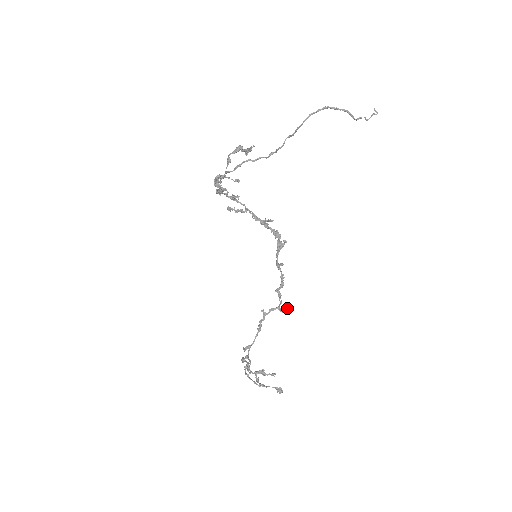
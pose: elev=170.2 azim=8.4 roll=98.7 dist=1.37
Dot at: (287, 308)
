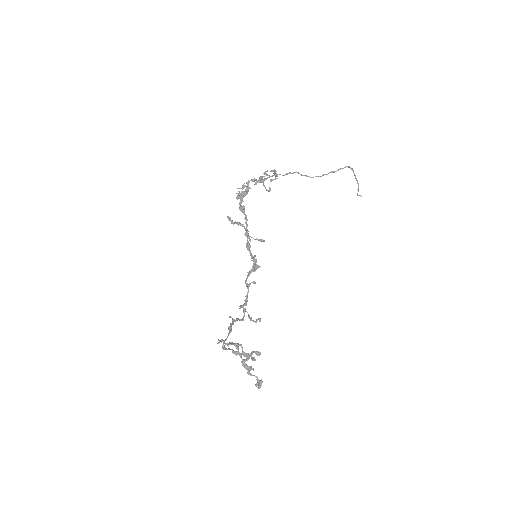
Dot at: (256, 319)
